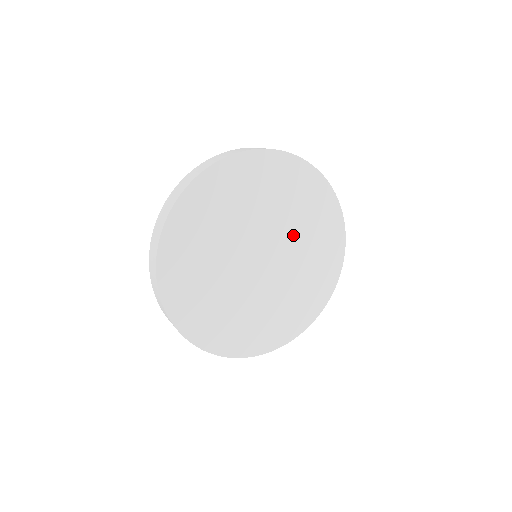
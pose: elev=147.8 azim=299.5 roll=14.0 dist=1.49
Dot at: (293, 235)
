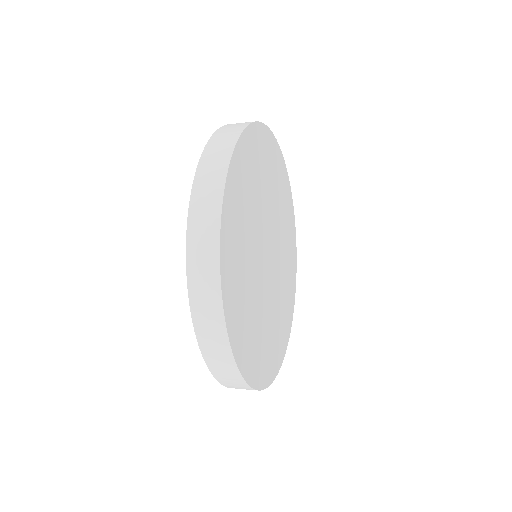
Dot at: (273, 209)
